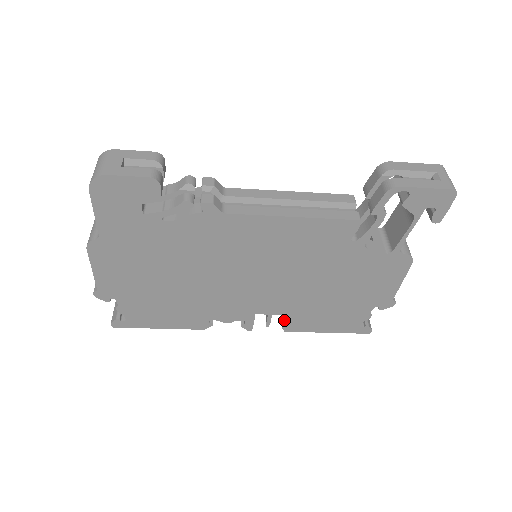
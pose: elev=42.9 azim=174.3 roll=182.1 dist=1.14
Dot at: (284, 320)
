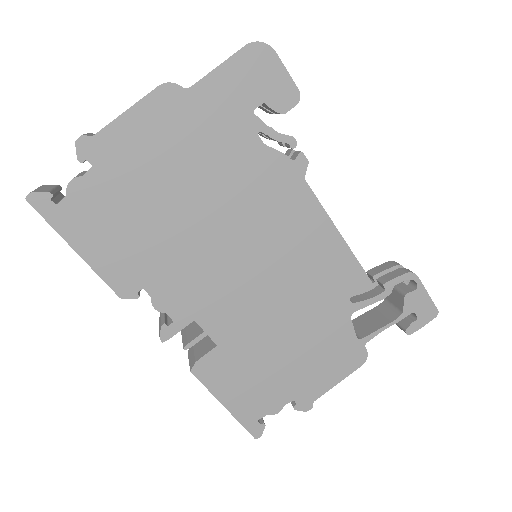
Dot at: (208, 353)
